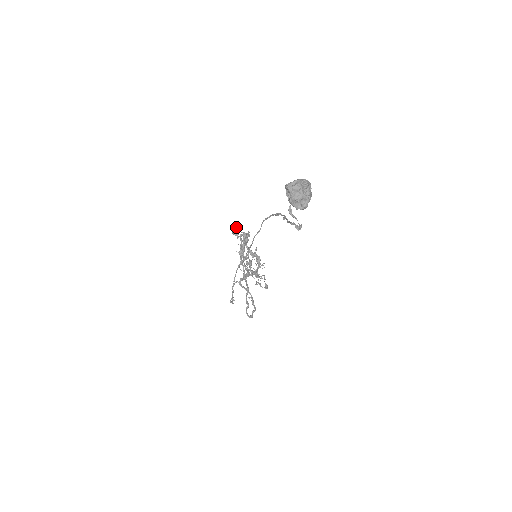
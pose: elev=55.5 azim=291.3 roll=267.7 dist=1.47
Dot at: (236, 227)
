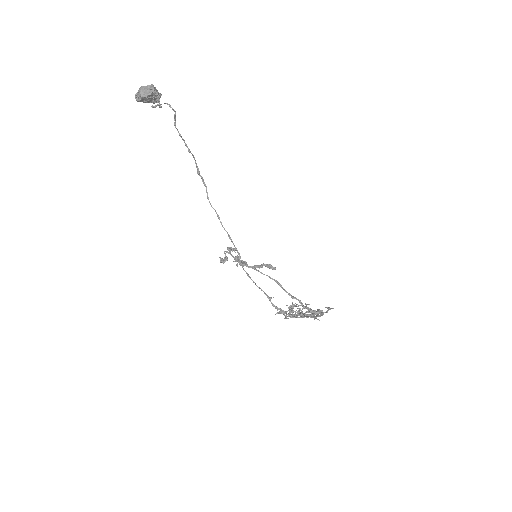
Dot at: occluded
